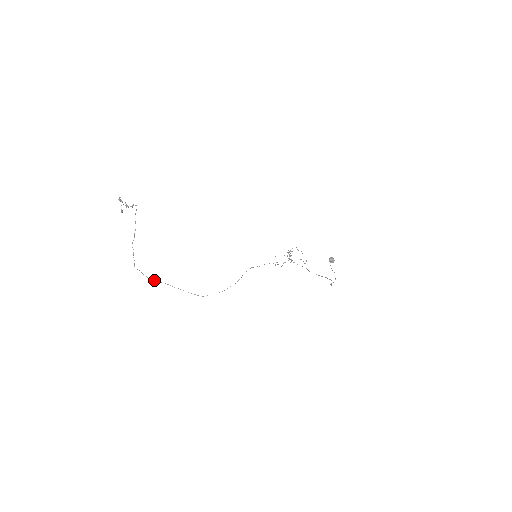
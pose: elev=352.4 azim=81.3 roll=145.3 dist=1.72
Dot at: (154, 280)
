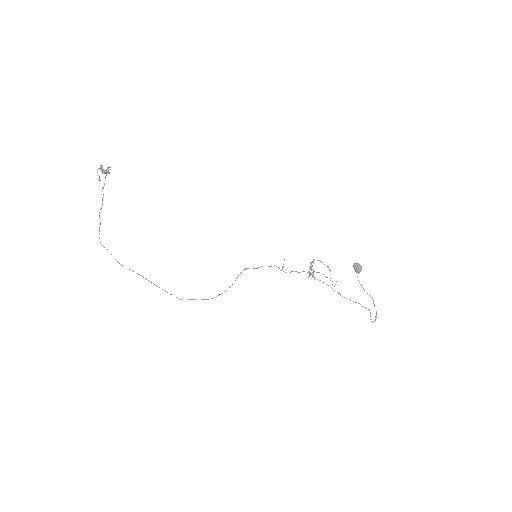
Dot at: occluded
